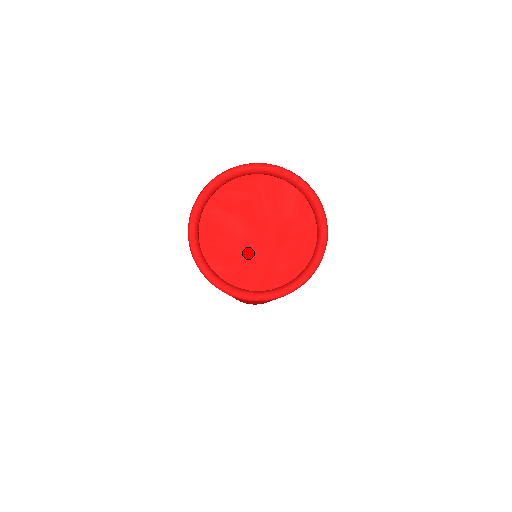
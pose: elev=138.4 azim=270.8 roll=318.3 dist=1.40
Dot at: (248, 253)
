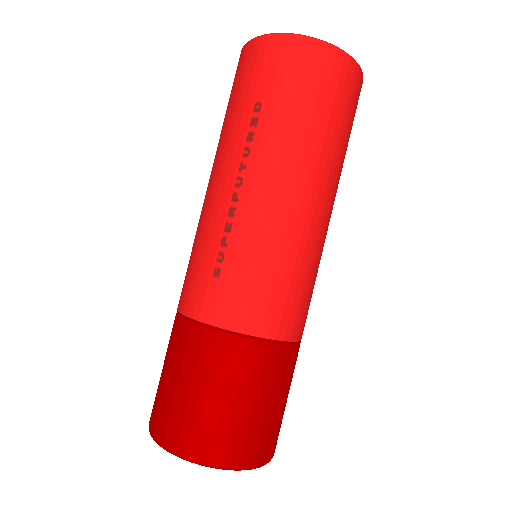
Dot at: occluded
